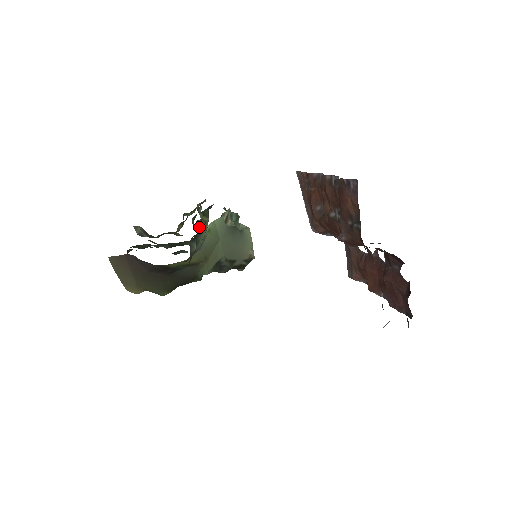
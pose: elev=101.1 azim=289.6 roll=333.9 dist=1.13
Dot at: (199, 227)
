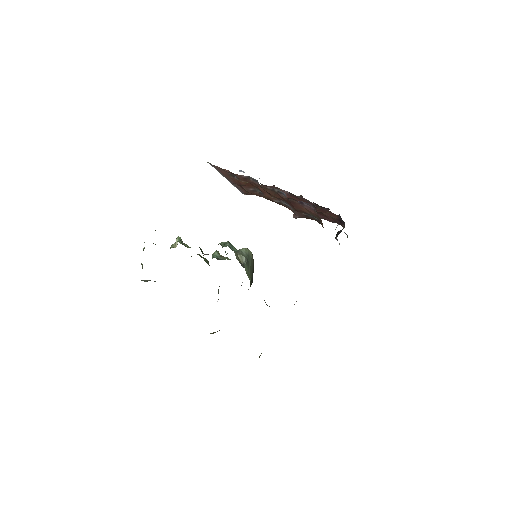
Dot at: occluded
